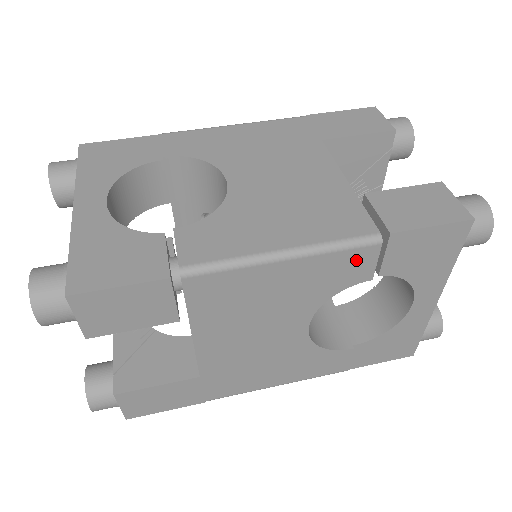
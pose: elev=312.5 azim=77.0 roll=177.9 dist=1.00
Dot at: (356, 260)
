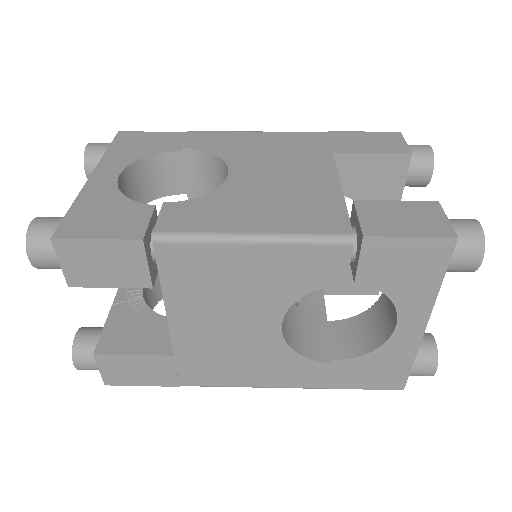
Dot at: (327, 258)
